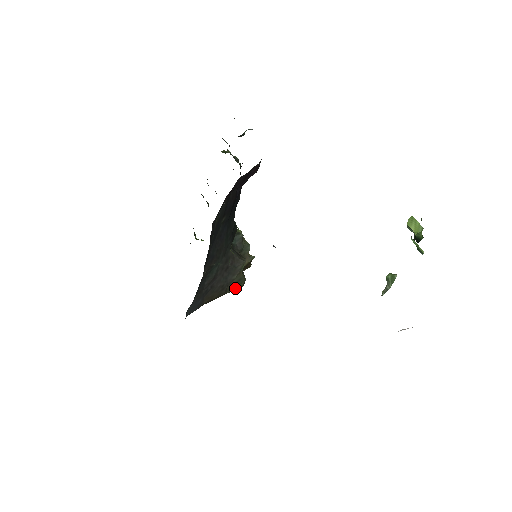
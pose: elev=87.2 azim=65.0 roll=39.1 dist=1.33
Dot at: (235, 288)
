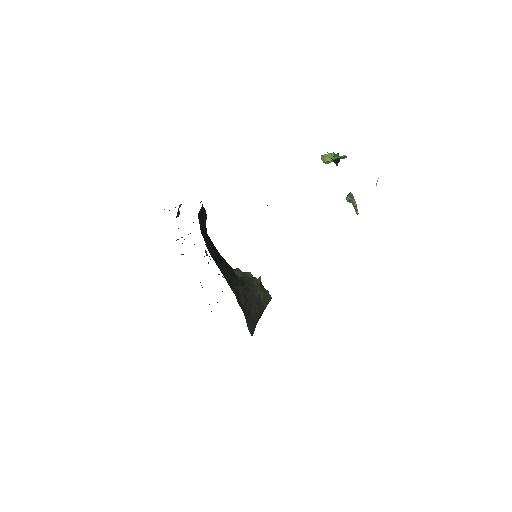
Dot at: (267, 301)
